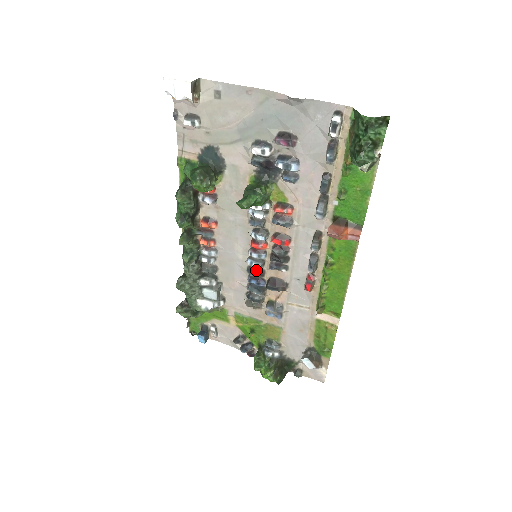
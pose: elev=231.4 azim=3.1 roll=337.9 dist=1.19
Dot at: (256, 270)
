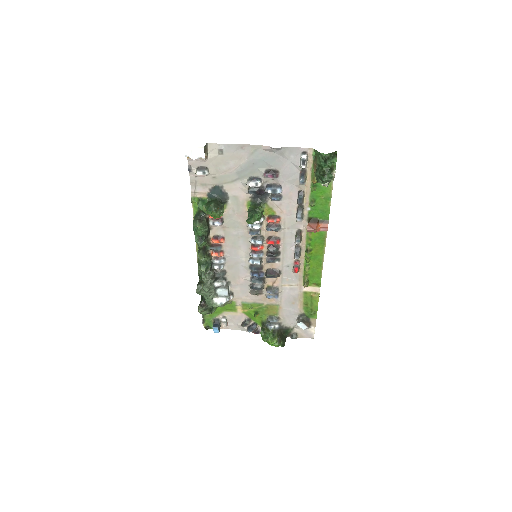
Dot at: (256, 266)
